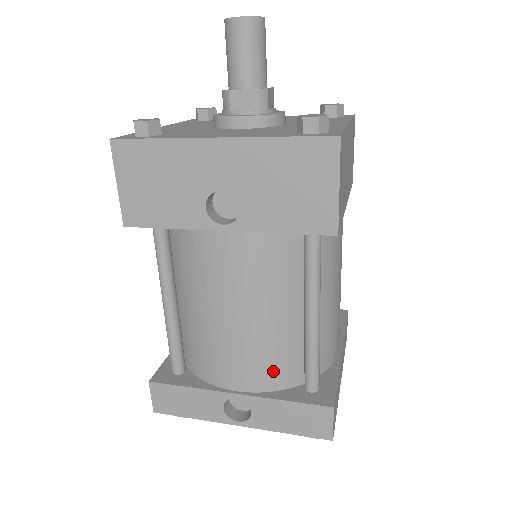
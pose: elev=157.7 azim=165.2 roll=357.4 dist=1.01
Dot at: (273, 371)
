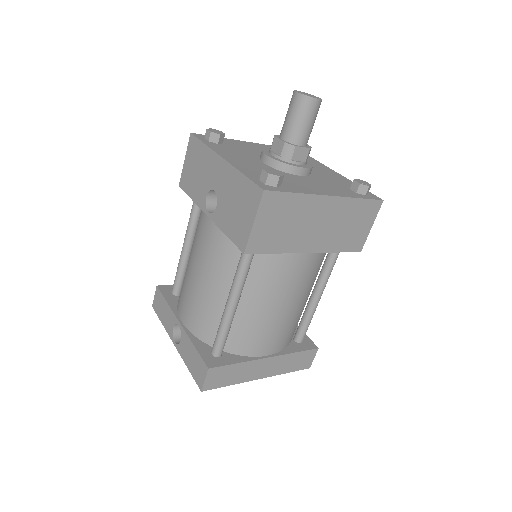
Dot at: (201, 324)
